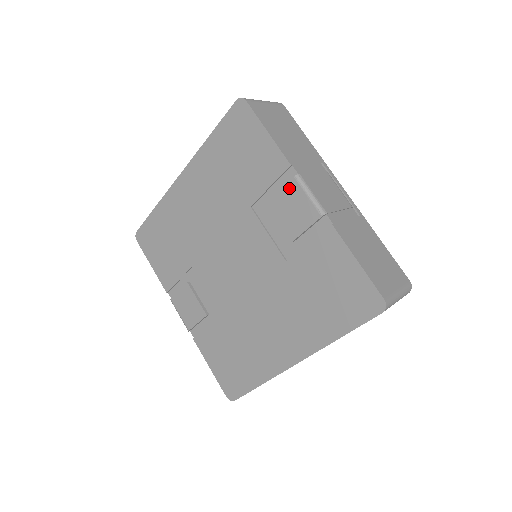
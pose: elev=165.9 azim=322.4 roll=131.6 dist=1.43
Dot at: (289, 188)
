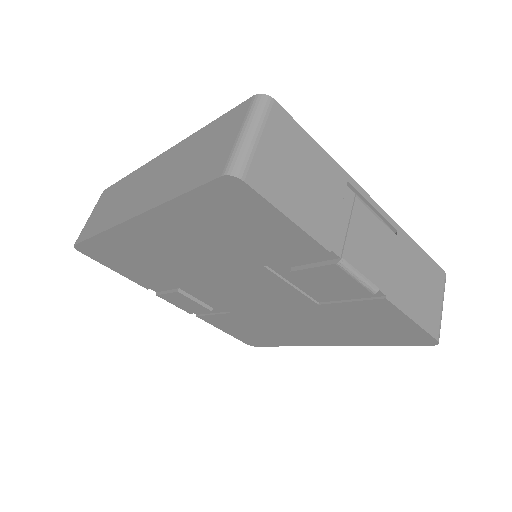
Dot at: (327, 269)
